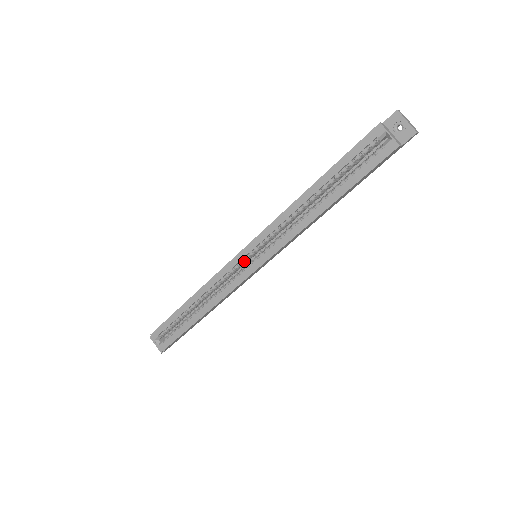
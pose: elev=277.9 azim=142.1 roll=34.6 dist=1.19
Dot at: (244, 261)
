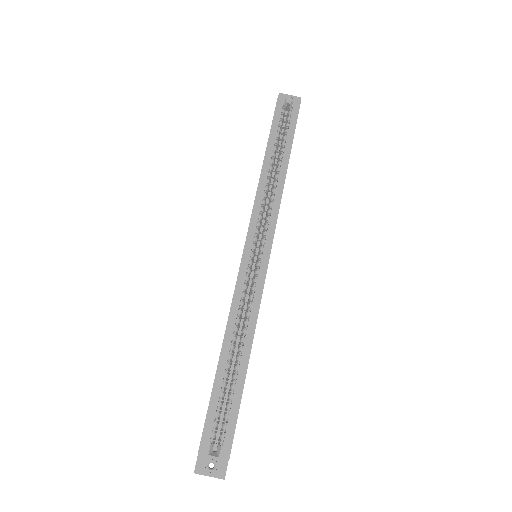
Dot at: (251, 262)
